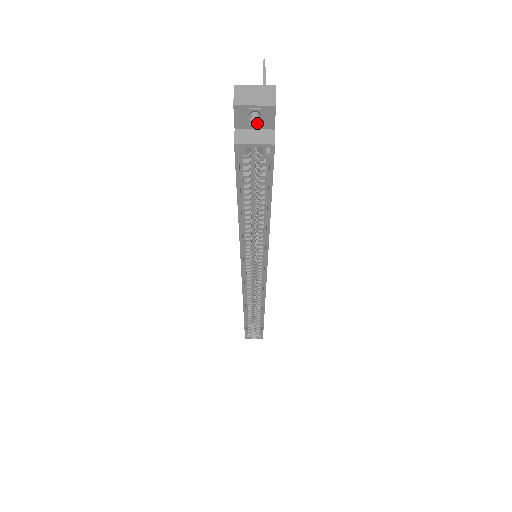
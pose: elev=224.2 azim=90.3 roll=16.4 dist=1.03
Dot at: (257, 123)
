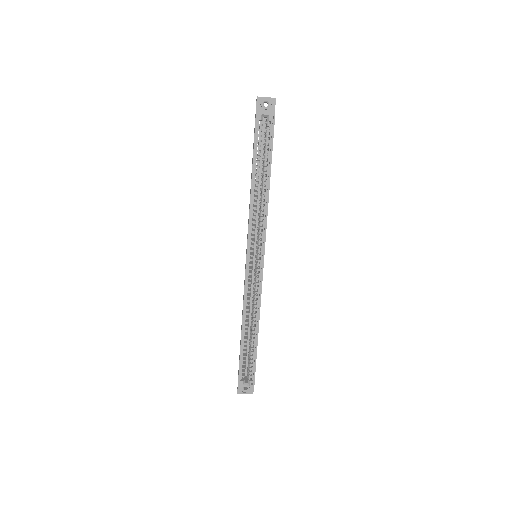
Dot at: (267, 109)
